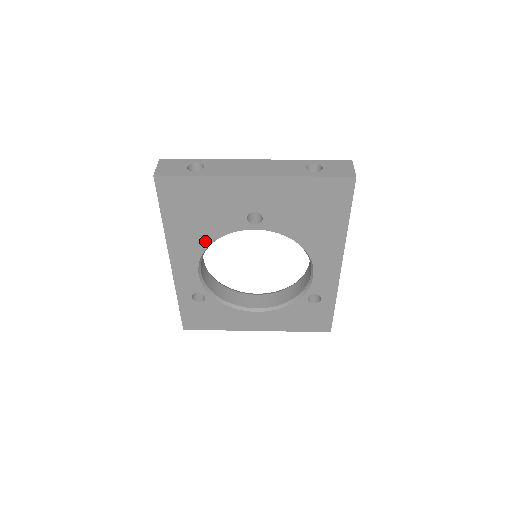
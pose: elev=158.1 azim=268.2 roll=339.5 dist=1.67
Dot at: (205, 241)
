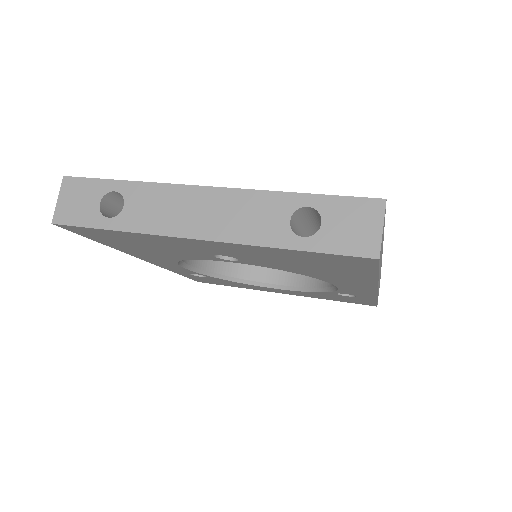
Dot at: (173, 258)
